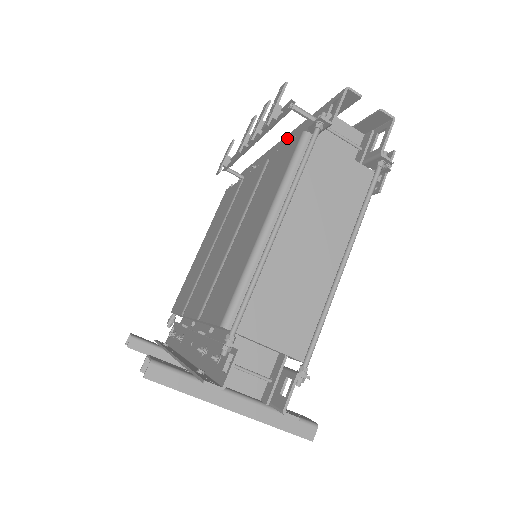
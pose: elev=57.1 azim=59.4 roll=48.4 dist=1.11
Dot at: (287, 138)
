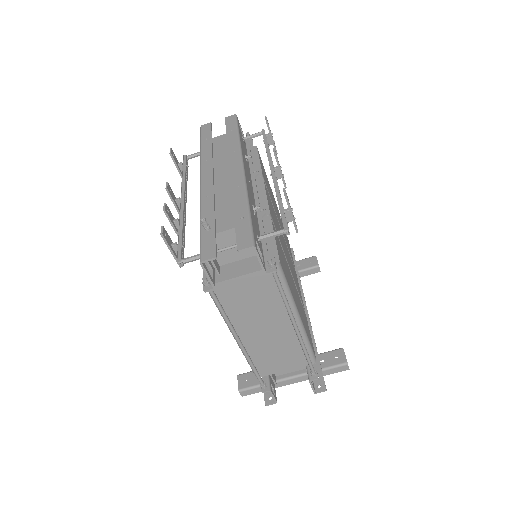
Dot at: occluded
